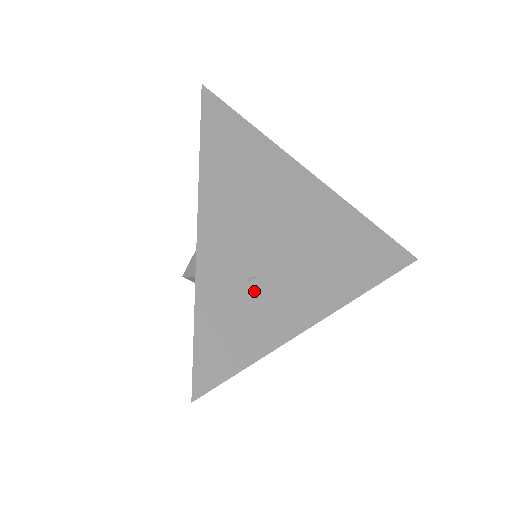
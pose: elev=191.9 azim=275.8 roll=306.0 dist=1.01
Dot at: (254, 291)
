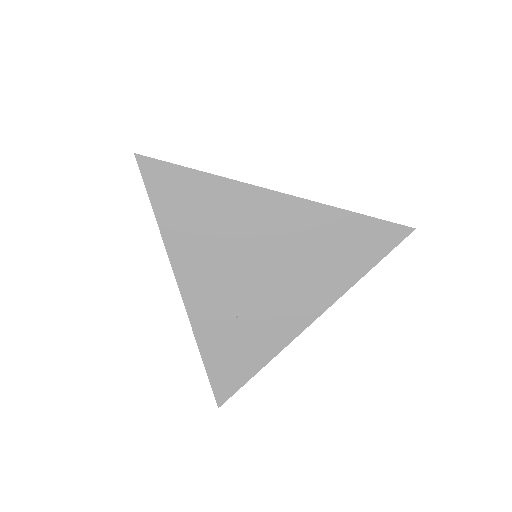
Dot at: (242, 324)
